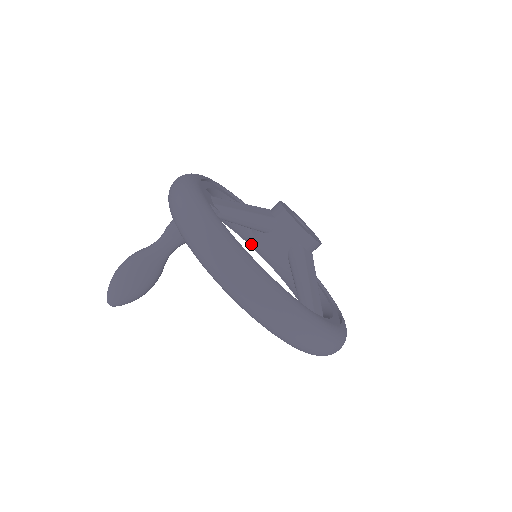
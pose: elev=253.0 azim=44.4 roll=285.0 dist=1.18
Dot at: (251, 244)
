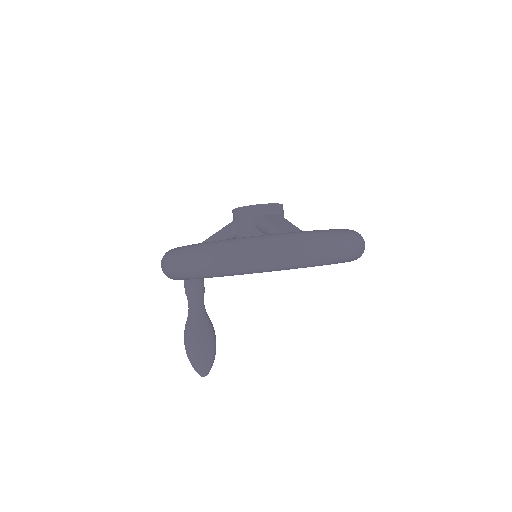
Dot at: occluded
